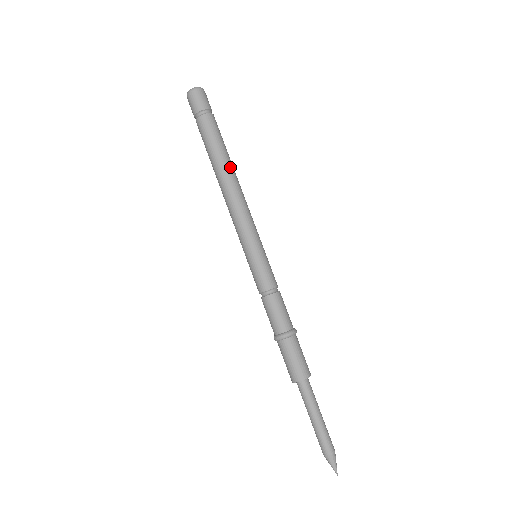
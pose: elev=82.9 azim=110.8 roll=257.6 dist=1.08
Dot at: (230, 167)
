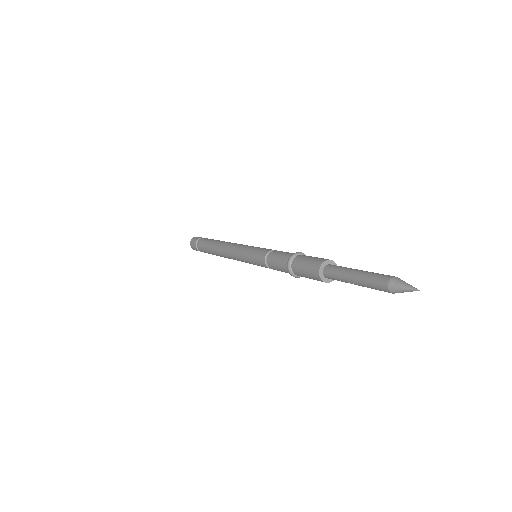
Dot at: occluded
